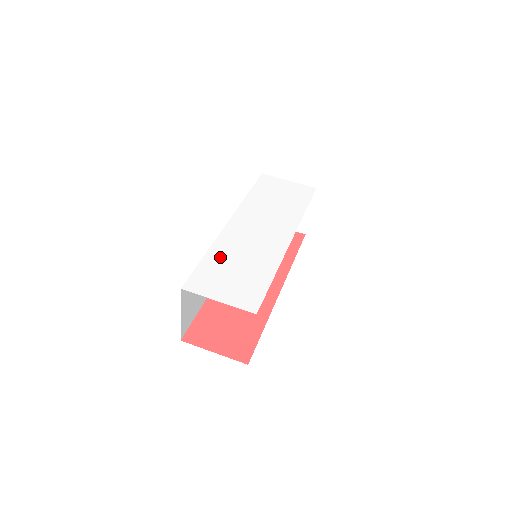
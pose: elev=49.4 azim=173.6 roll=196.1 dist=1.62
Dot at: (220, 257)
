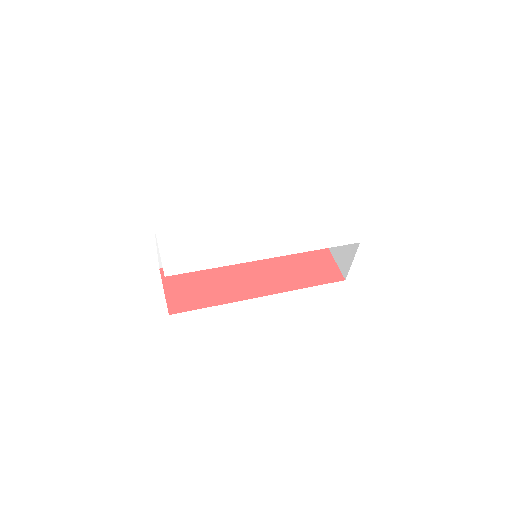
Dot at: (204, 230)
